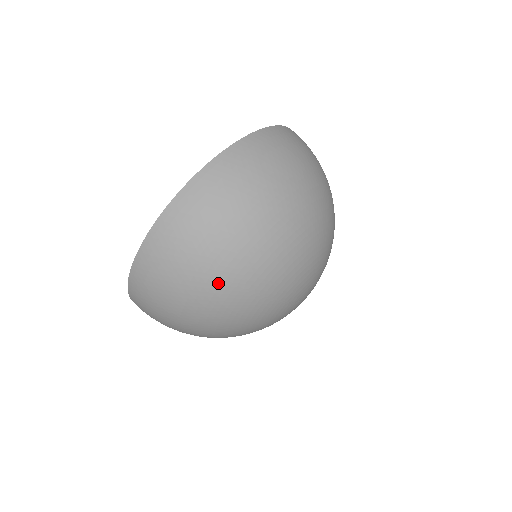
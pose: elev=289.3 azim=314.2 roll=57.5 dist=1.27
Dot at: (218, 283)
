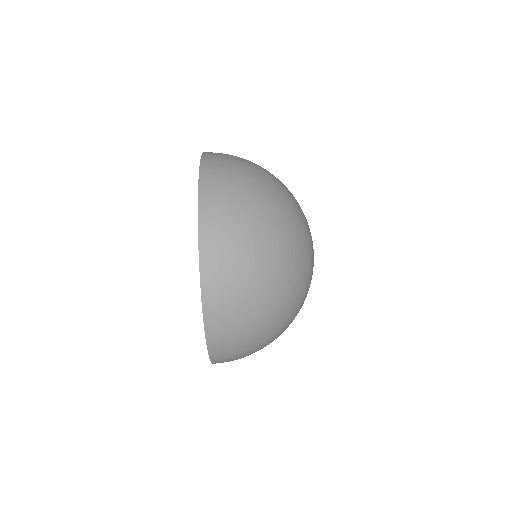
Dot at: (273, 273)
